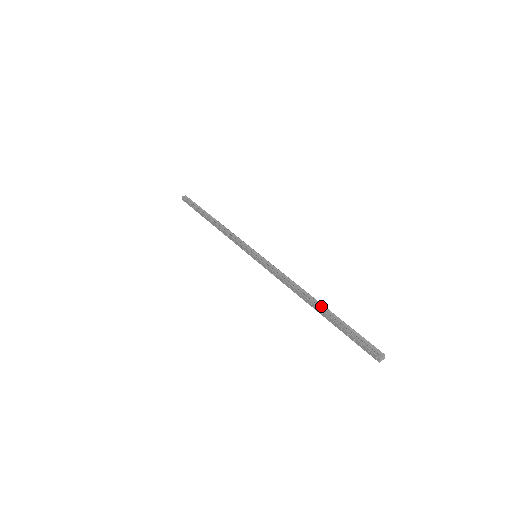
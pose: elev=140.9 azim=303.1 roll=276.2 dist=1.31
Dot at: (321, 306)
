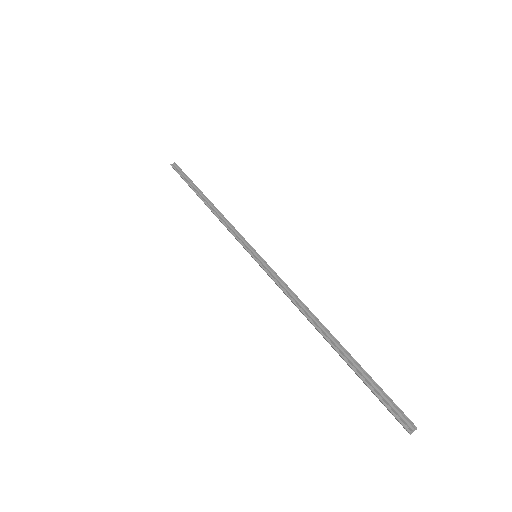
Dot at: (334, 340)
